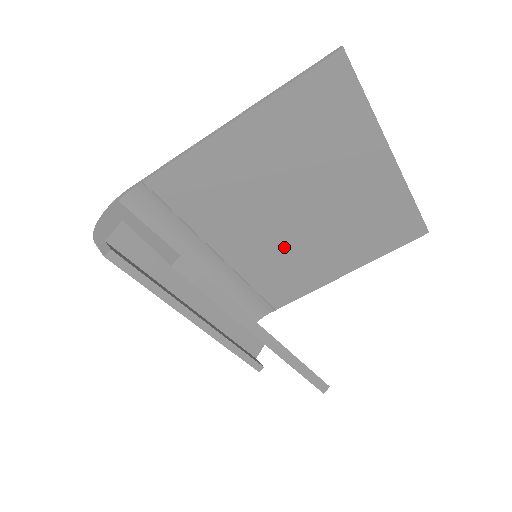
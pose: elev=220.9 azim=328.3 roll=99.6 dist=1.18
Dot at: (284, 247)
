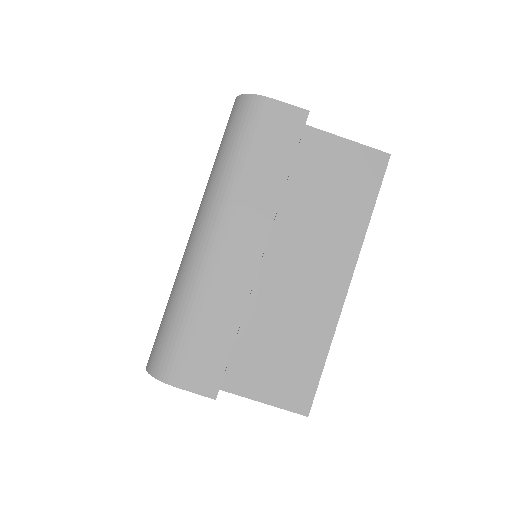
Dot at: occluded
